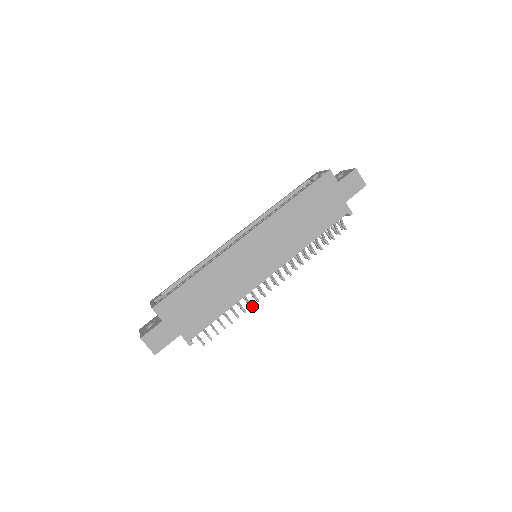
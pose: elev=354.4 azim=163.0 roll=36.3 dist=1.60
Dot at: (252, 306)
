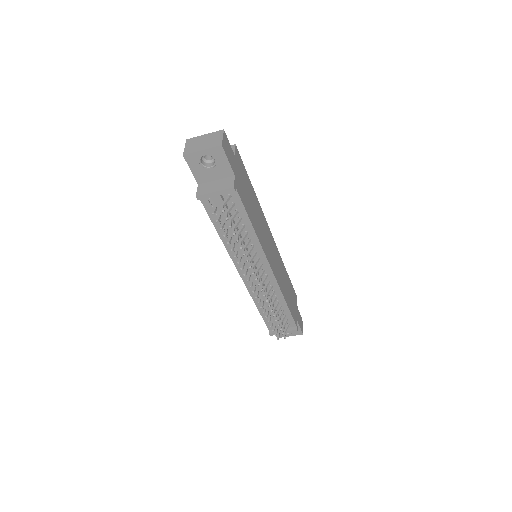
Dot at: (248, 261)
